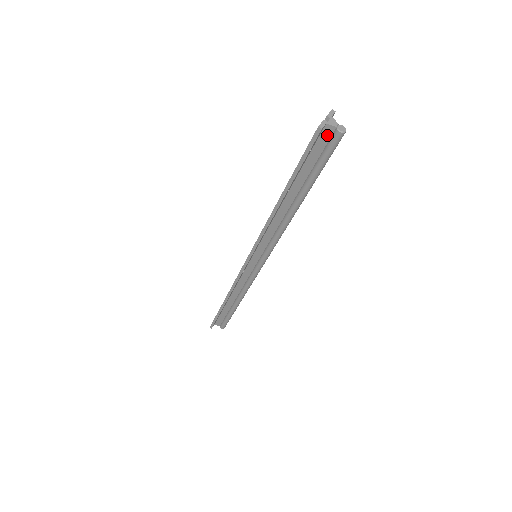
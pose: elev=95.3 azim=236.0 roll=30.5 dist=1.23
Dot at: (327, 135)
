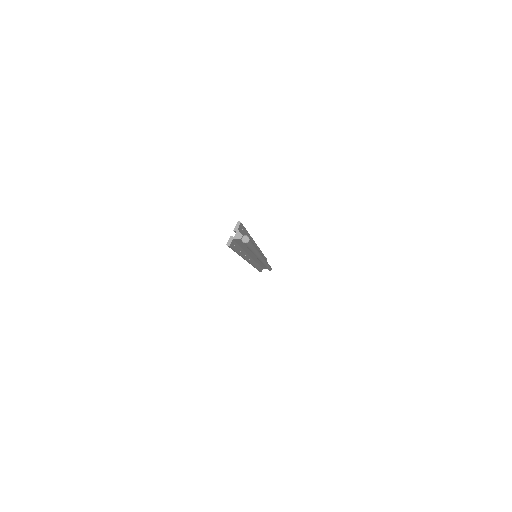
Dot at: (239, 241)
